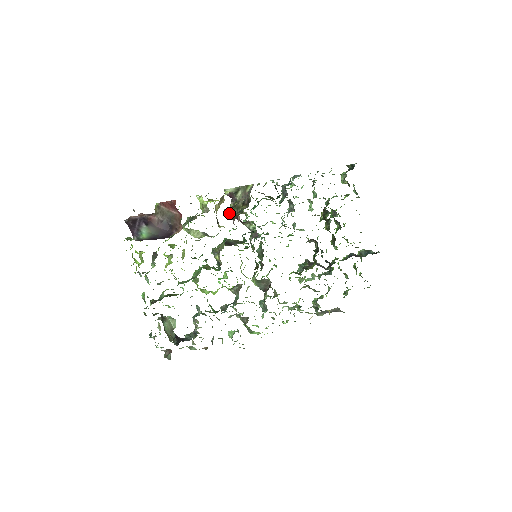
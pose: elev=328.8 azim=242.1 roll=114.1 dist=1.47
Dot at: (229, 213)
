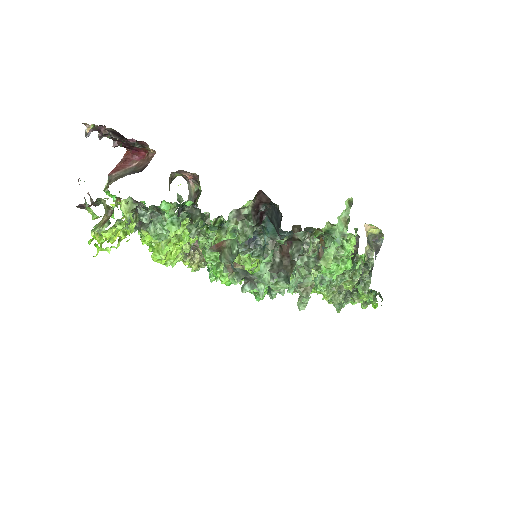
Dot at: occluded
